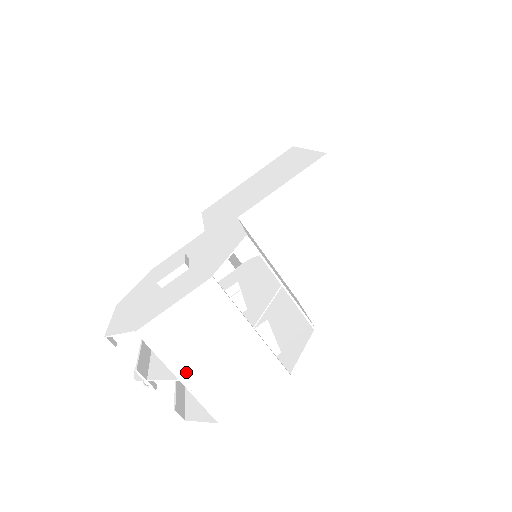
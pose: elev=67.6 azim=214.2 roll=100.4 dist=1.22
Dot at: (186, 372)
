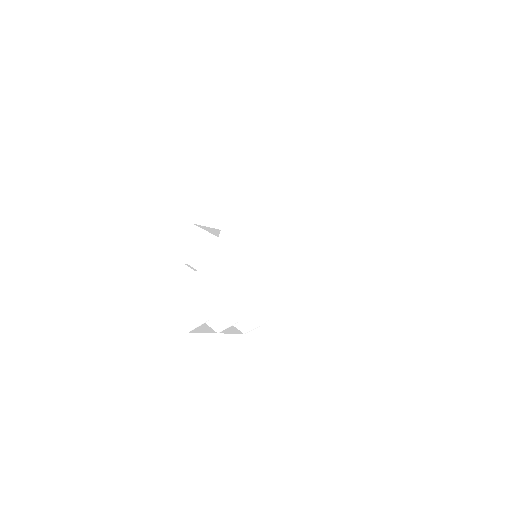
Dot at: occluded
